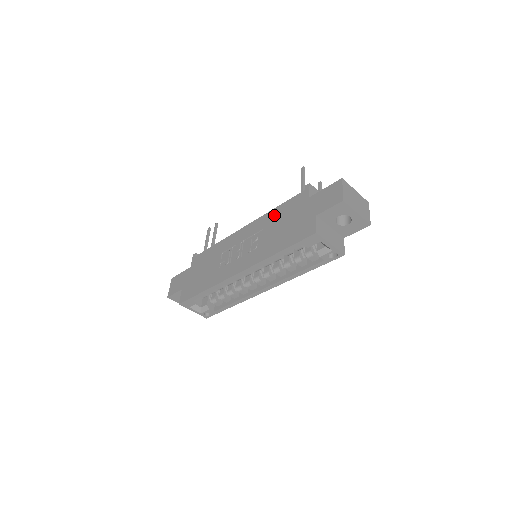
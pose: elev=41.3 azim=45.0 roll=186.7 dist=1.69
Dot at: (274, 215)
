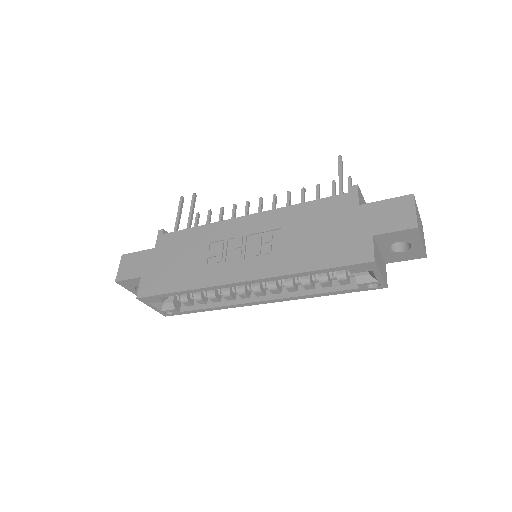
Dot at: (299, 213)
